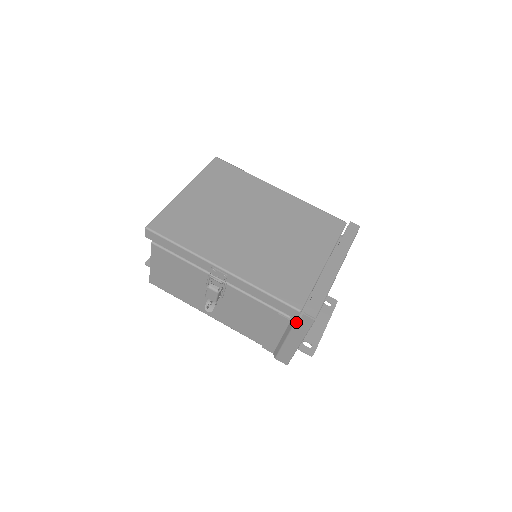
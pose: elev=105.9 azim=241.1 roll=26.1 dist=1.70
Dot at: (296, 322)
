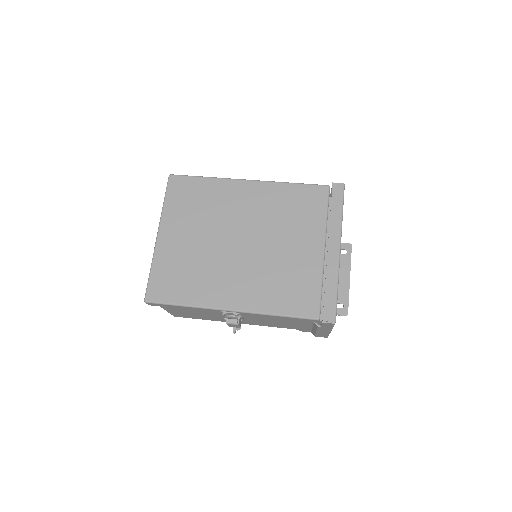
Dot at: (319, 321)
